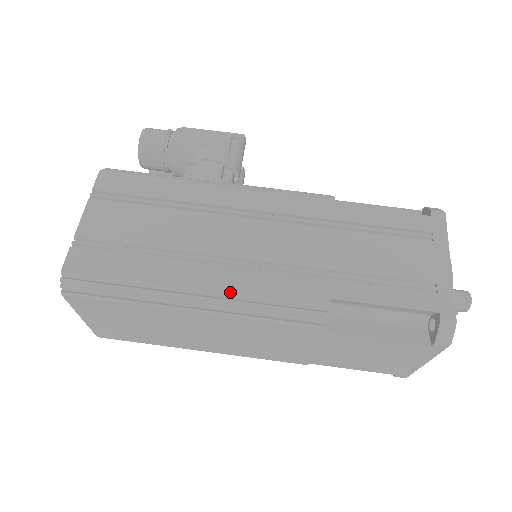
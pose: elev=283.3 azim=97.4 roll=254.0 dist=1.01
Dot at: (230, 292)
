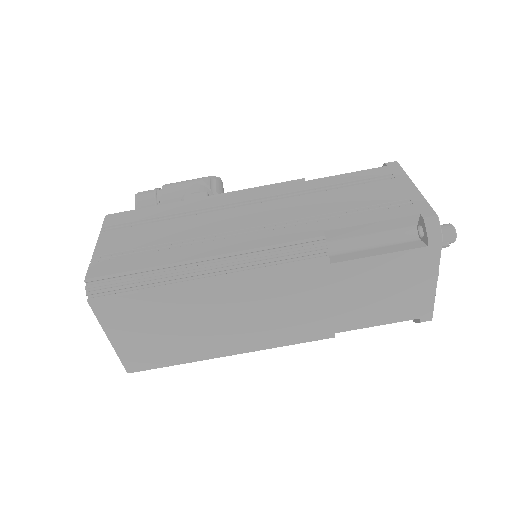
Dot at: (236, 251)
